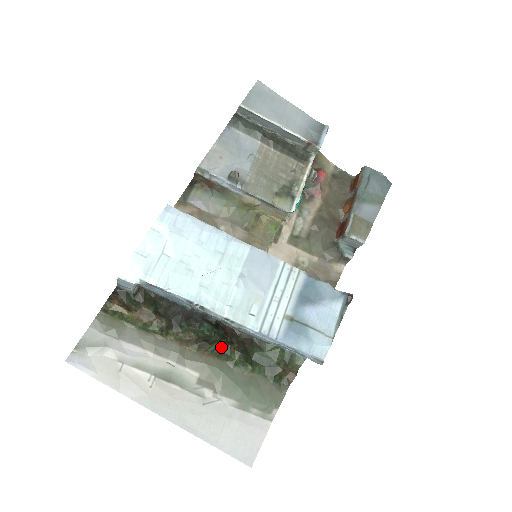
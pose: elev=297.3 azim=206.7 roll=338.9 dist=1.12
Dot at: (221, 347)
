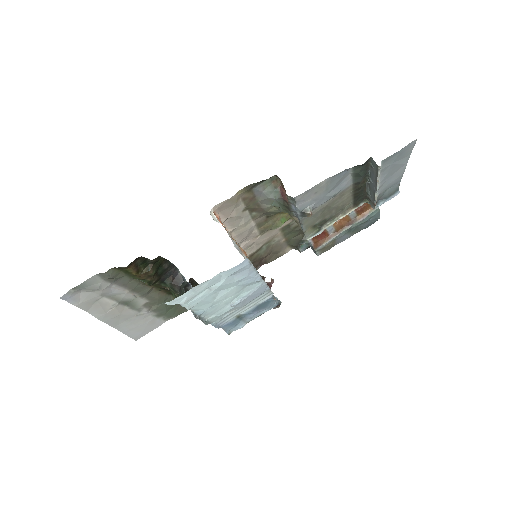
Dot at: occluded
